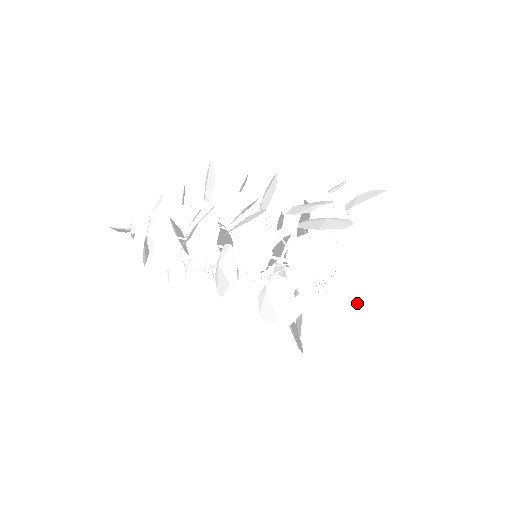
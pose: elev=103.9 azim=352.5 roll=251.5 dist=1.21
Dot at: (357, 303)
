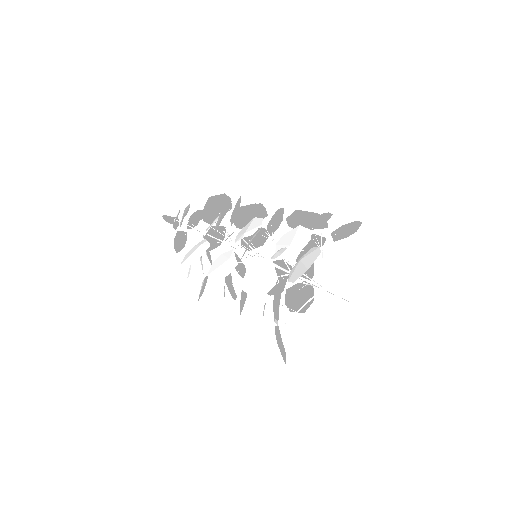
Dot at: (316, 252)
